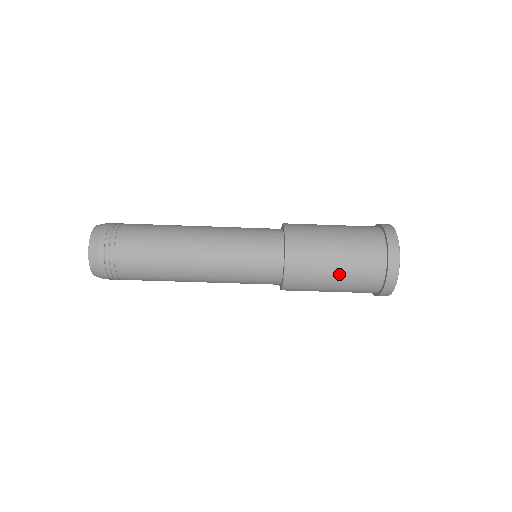
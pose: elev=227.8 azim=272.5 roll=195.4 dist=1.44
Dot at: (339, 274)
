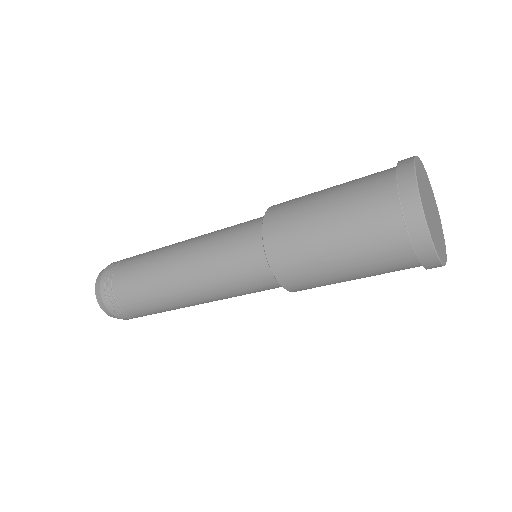
Dot at: (340, 251)
